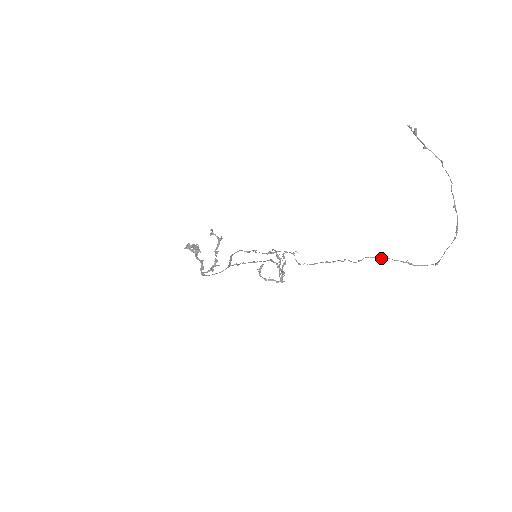
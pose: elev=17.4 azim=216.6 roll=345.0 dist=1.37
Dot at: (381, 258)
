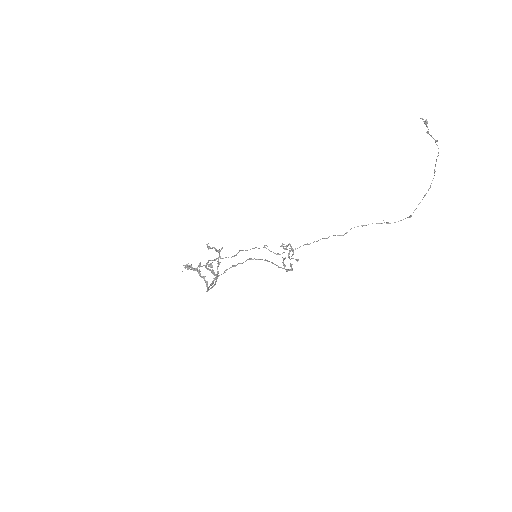
Dot at: (365, 225)
